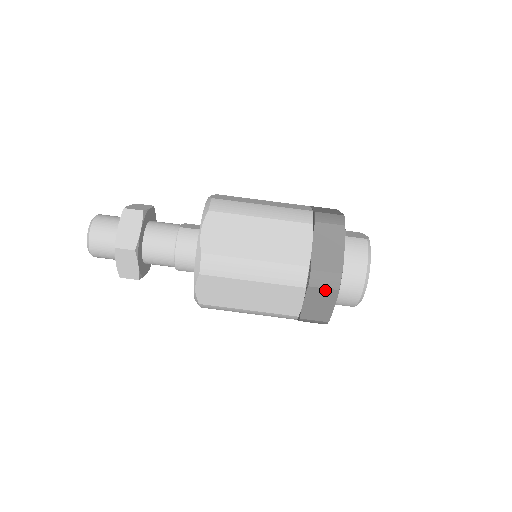
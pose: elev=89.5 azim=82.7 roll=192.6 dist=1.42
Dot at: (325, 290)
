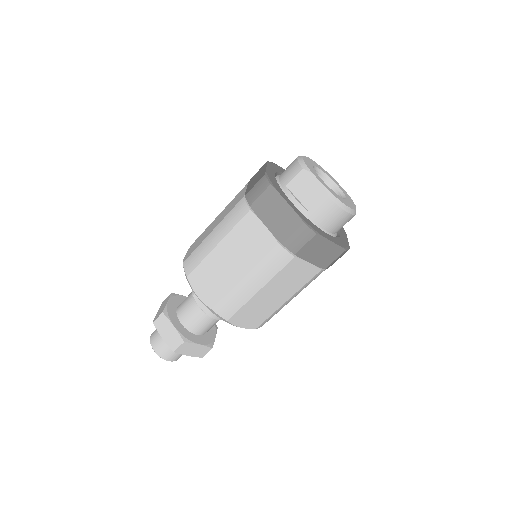
Dot at: occluded
